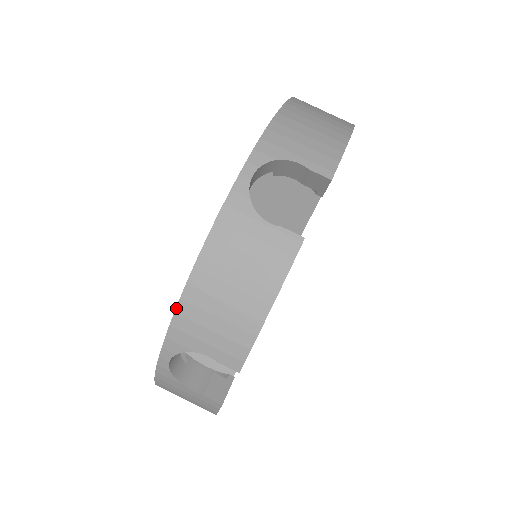
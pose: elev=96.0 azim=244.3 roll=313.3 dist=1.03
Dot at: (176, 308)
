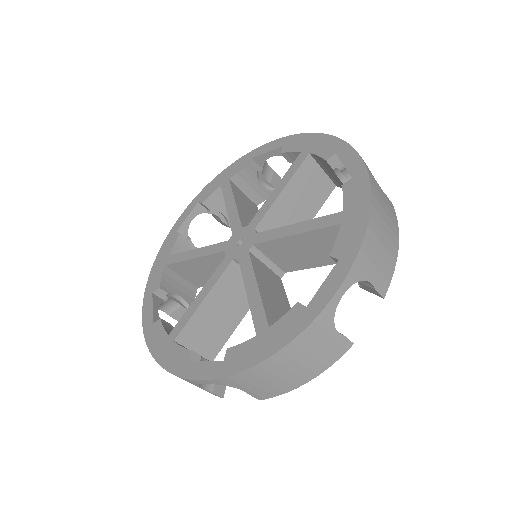
Dot at: (147, 346)
